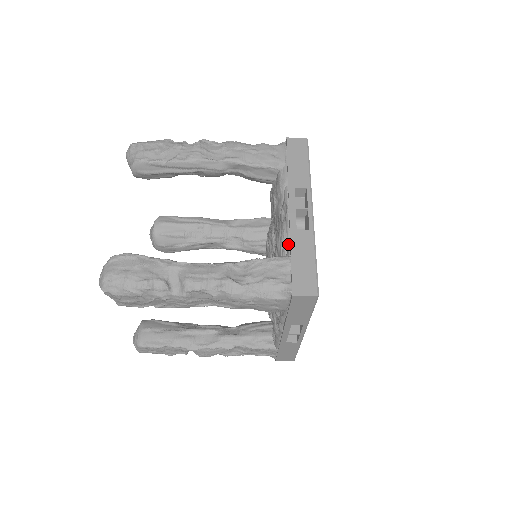
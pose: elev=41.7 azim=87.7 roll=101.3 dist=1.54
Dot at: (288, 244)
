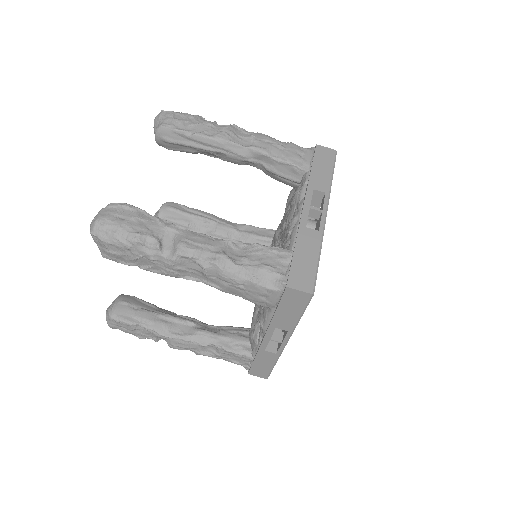
Dot at: occluded
